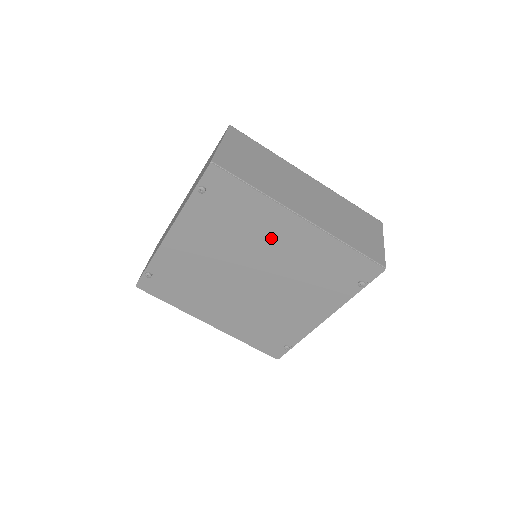
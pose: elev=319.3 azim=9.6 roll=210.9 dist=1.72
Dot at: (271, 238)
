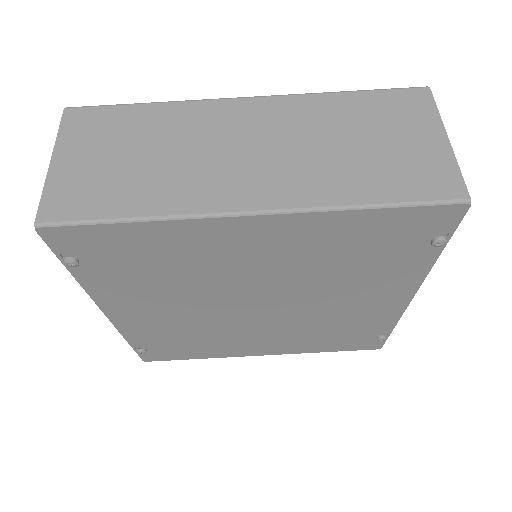
Dot at: (233, 260)
